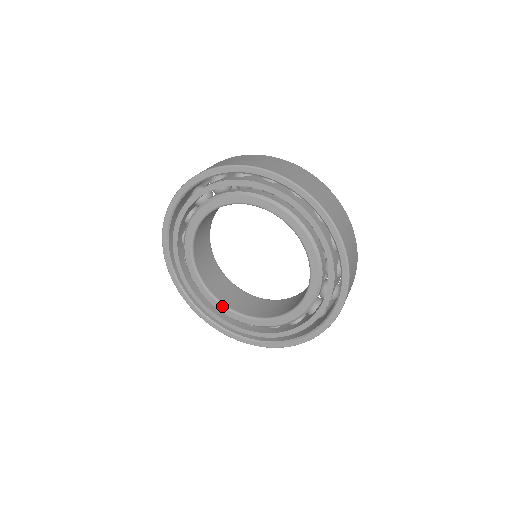
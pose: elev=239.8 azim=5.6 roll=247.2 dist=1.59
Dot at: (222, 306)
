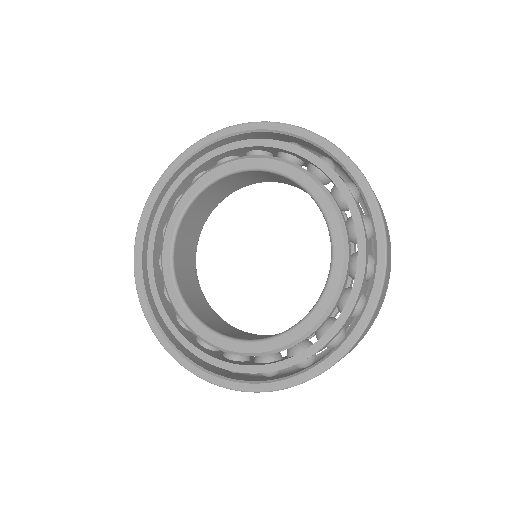
Dot at: (170, 248)
